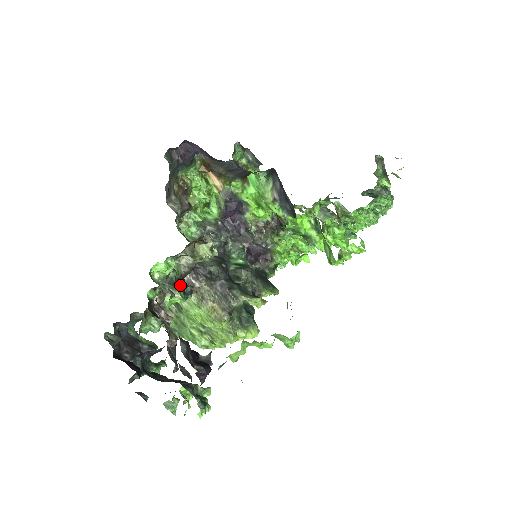
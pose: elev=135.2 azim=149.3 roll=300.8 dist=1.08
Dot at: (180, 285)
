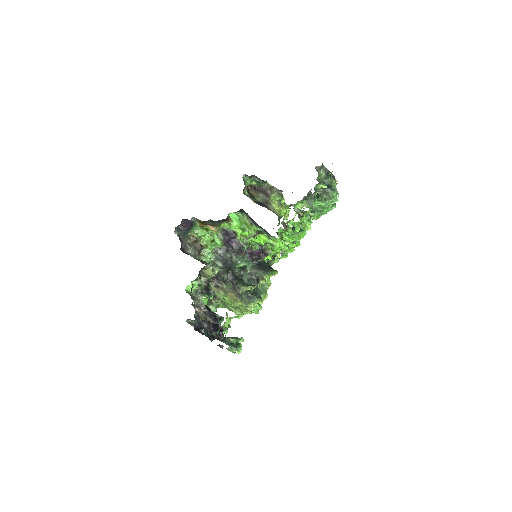
Dot at: (205, 291)
